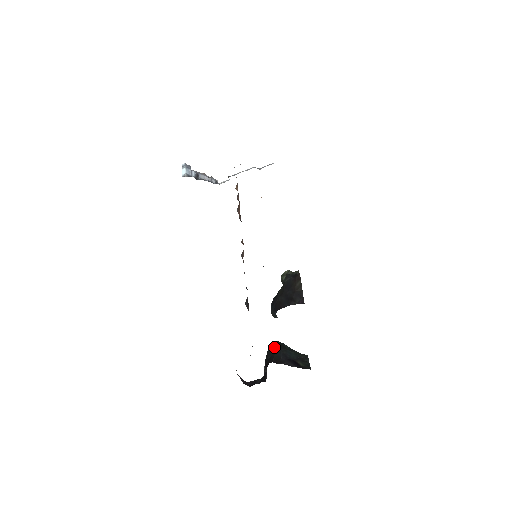
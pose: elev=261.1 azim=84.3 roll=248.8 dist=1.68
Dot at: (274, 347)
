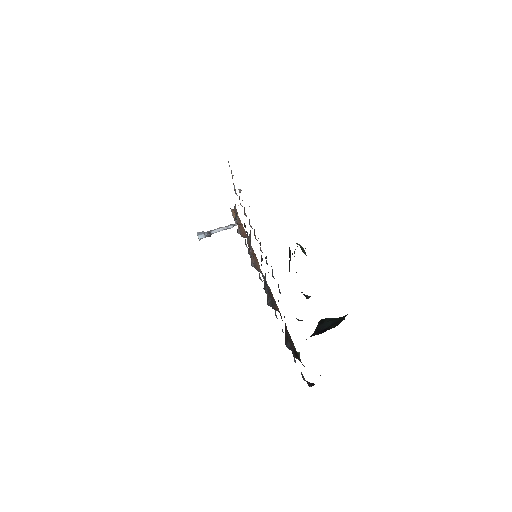
Dot at: occluded
